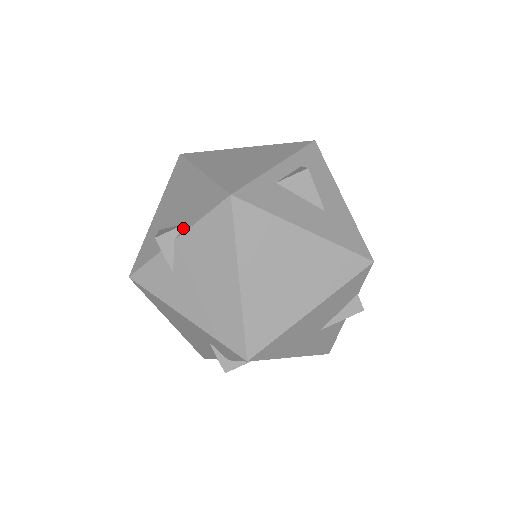
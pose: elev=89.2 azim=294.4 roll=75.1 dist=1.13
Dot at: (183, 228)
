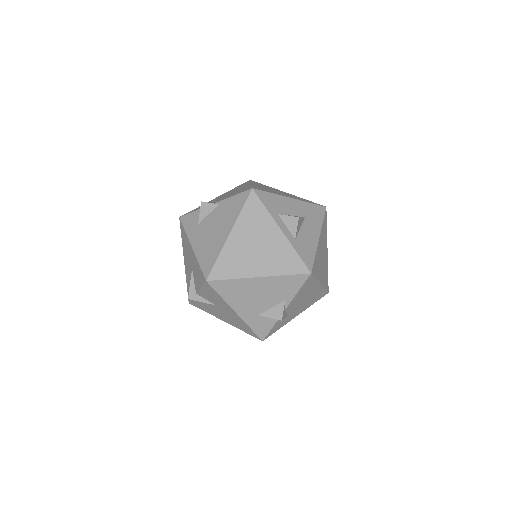
Dot at: (286, 303)
